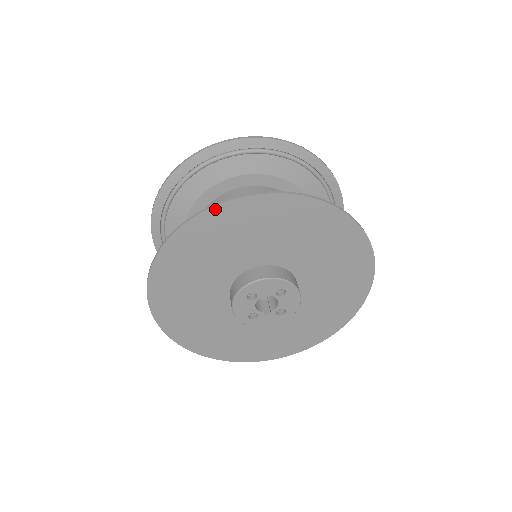
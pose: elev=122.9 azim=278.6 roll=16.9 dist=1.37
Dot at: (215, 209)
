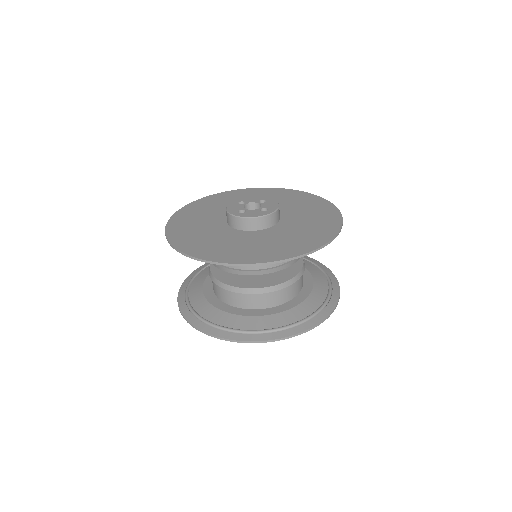
Dot at: (232, 340)
